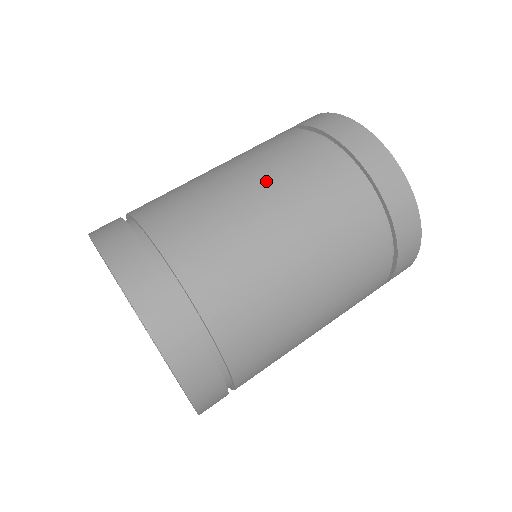
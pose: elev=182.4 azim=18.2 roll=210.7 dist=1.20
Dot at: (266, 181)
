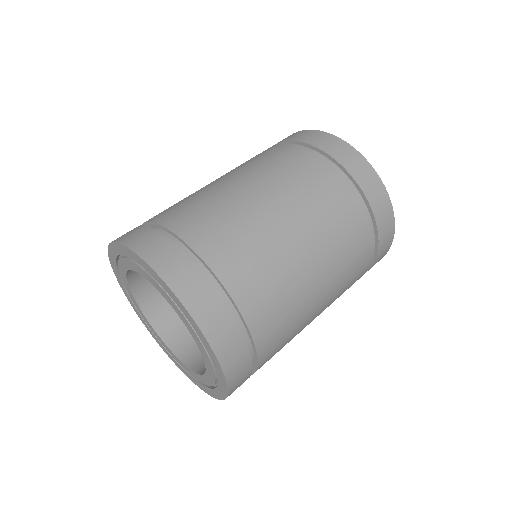
Dot at: (239, 172)
